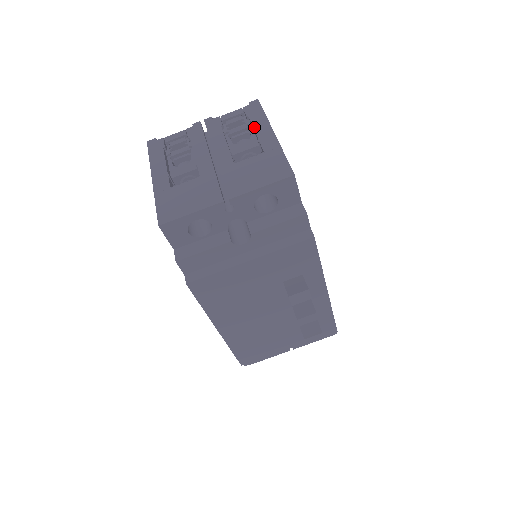
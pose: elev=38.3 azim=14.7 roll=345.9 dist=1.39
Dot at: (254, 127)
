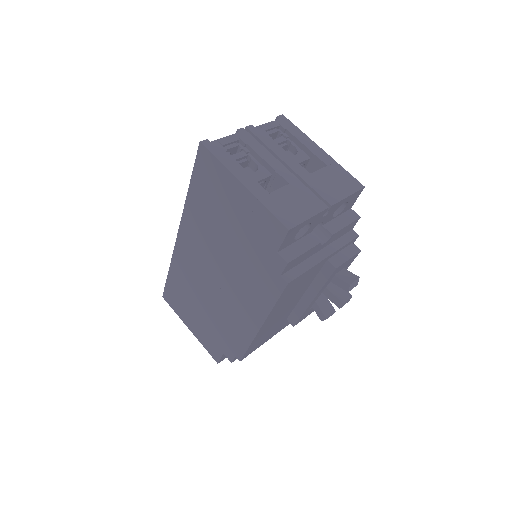
Dot at: (301, 141)
